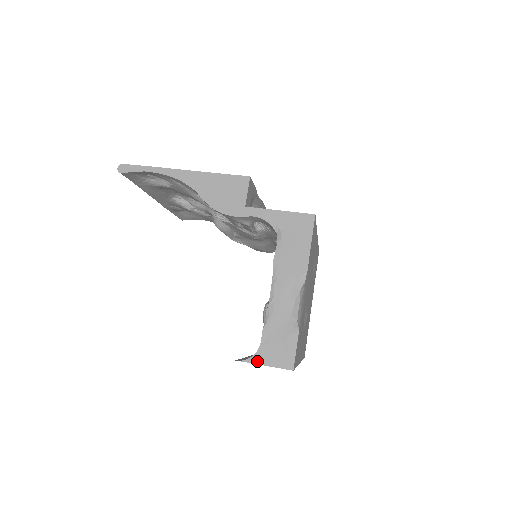
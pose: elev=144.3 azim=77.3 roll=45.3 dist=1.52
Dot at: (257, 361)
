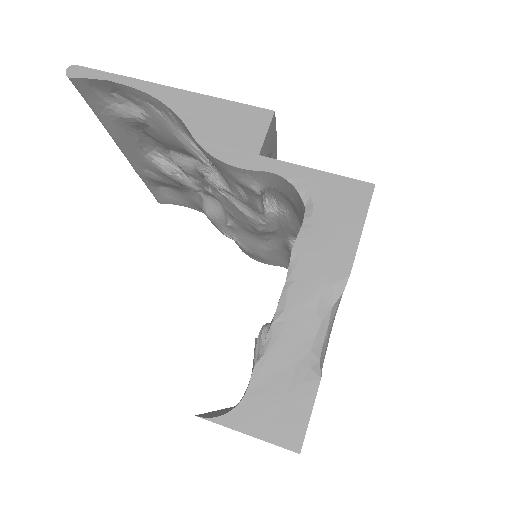
Dot at: (235, 423)
